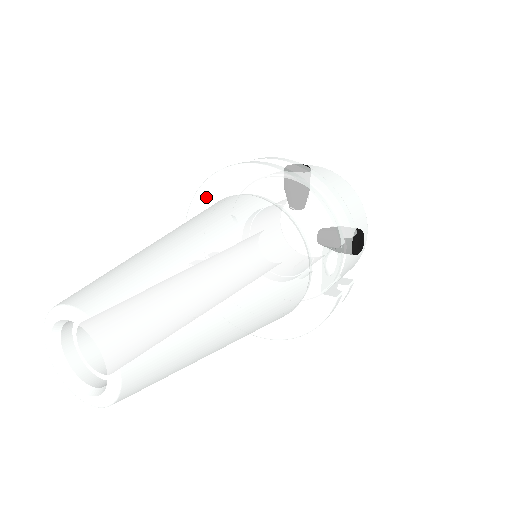
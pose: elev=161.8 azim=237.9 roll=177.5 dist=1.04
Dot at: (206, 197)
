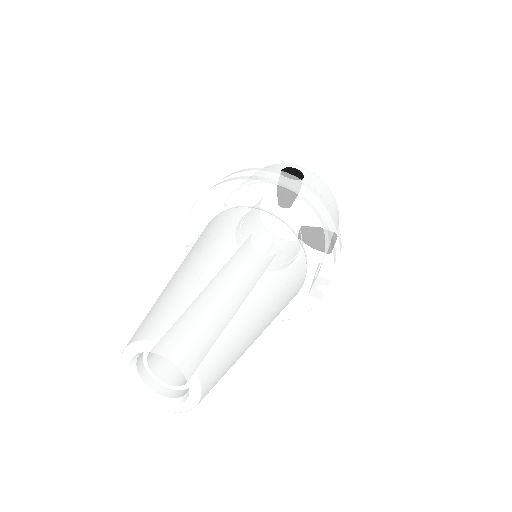
Dot at: (217, 199)
